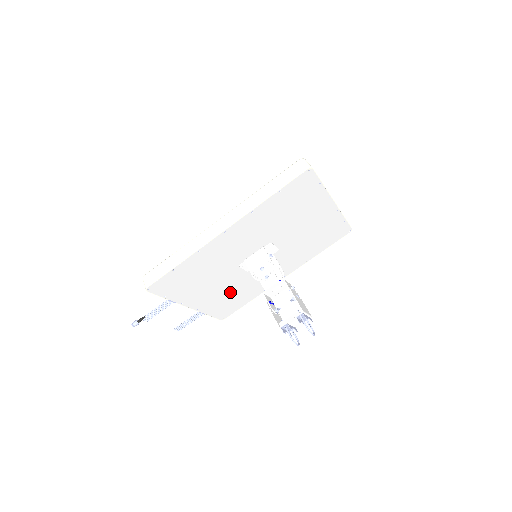
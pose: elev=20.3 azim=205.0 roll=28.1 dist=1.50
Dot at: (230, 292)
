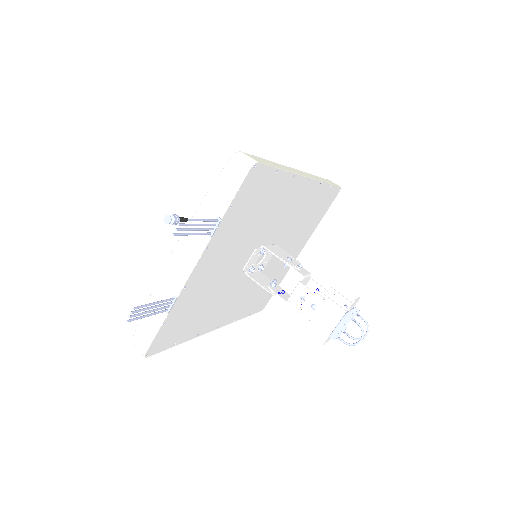
Dot at: (208, 293)
